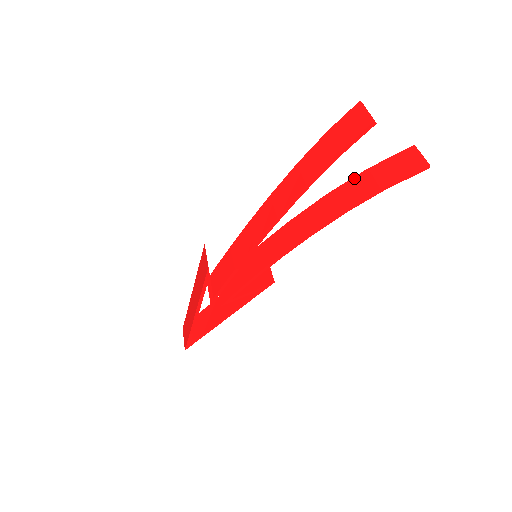
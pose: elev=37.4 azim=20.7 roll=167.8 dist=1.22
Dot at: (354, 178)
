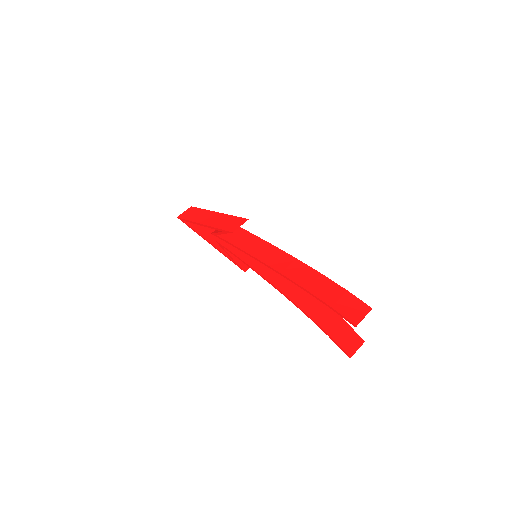
Dot at: occluded
